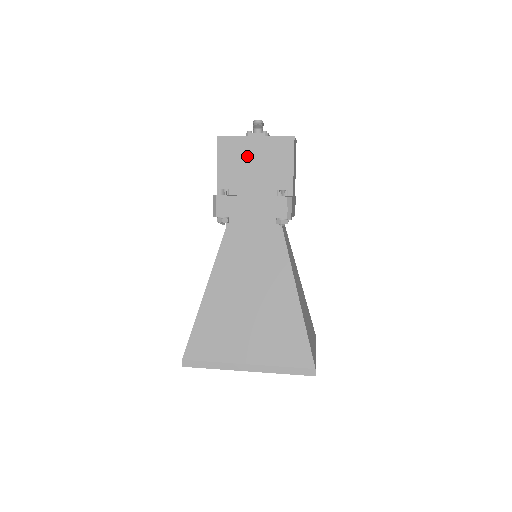
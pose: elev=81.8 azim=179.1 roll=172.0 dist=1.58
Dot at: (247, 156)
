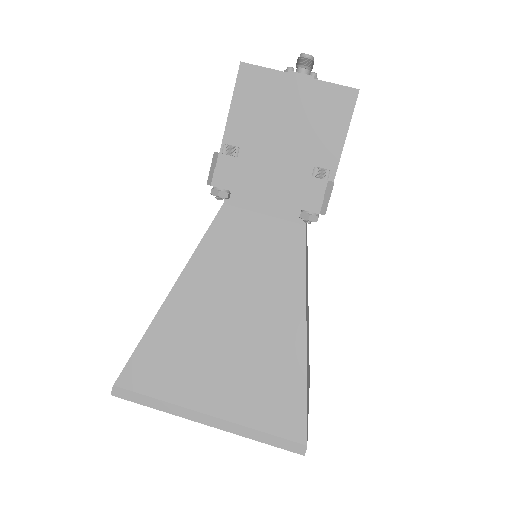
Dot at: (279, 104)
